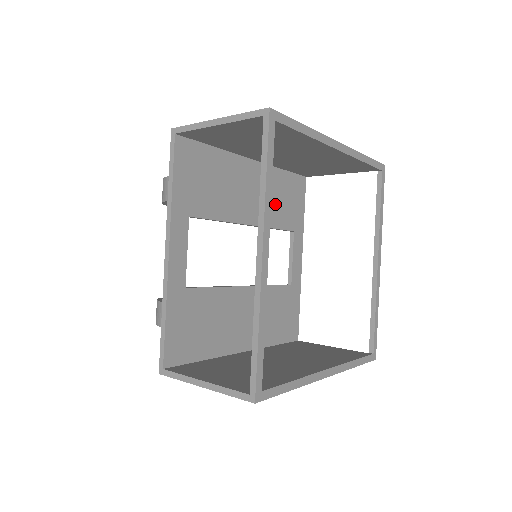
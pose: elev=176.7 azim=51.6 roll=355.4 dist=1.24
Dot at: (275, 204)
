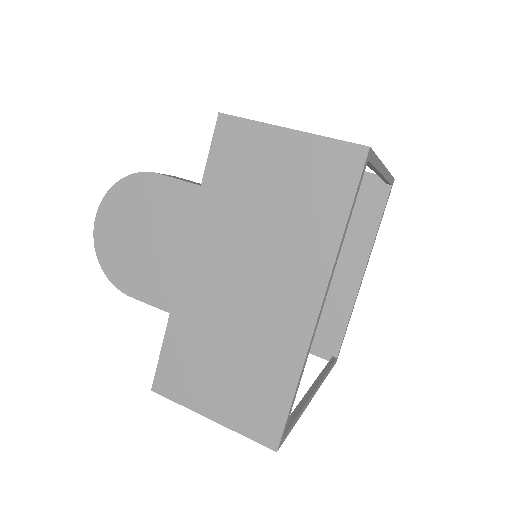
Dot at: occluded
